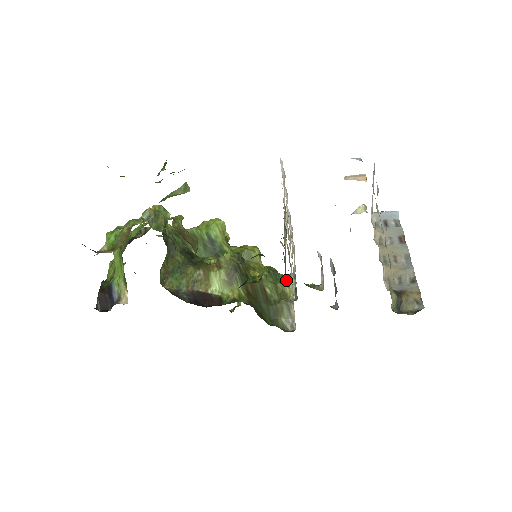
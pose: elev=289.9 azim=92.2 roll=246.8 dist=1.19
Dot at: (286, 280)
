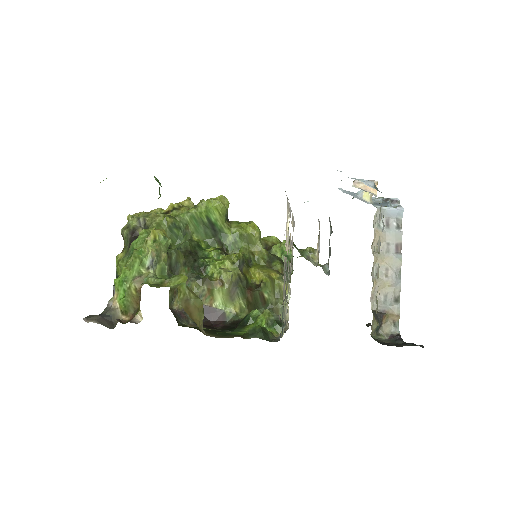
Dot at: occluded
